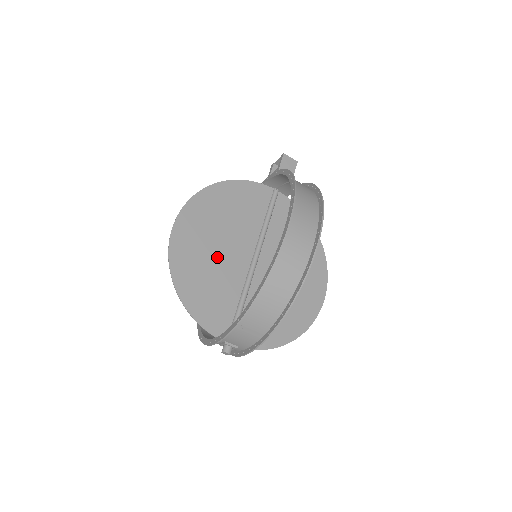
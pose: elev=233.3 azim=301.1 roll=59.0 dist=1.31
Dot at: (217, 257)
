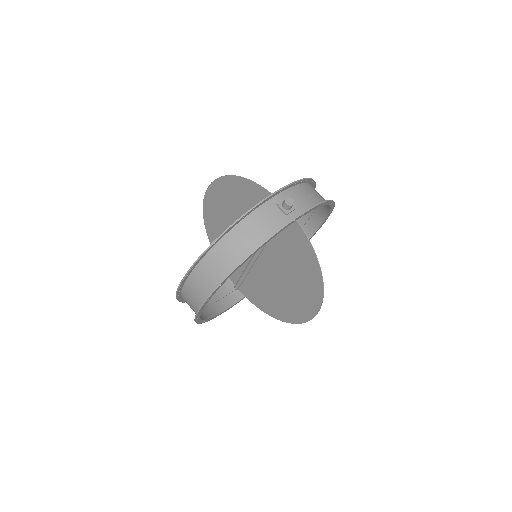
Dot at: occluded
